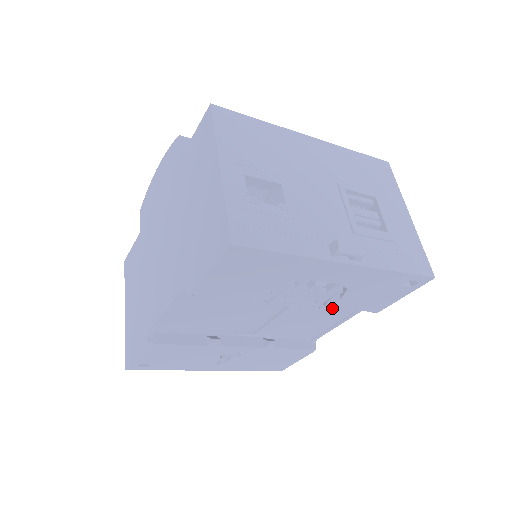
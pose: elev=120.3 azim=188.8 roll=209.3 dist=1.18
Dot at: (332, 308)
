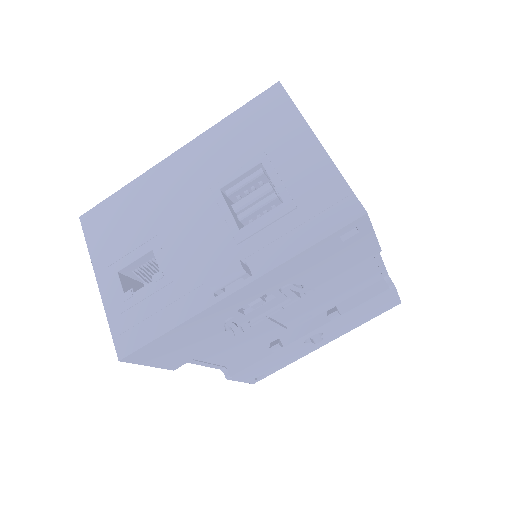
Dot at: occluded
